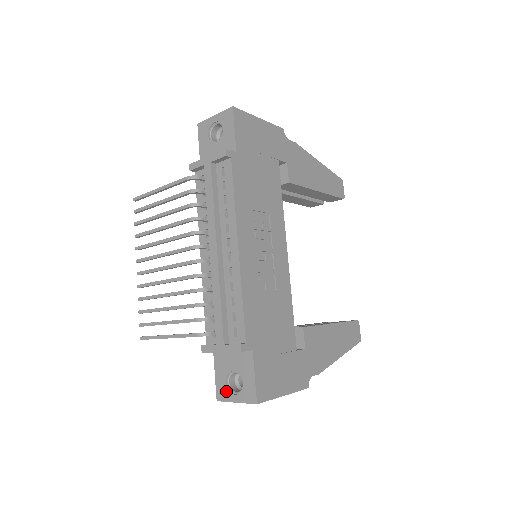
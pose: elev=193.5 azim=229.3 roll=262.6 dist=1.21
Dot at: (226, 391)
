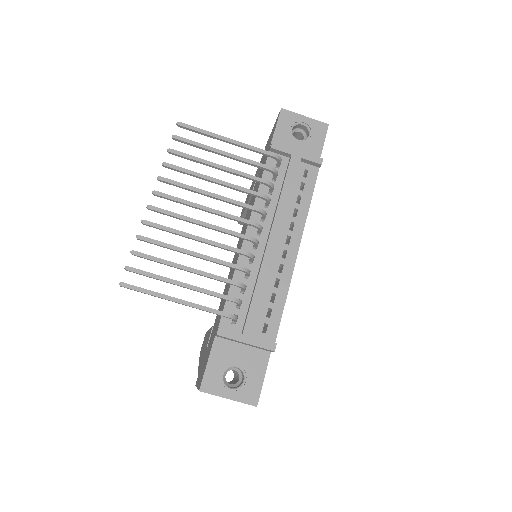
Dot at: (218, 383)
